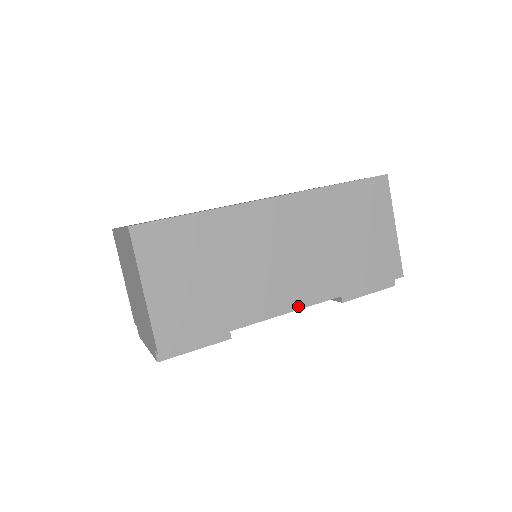
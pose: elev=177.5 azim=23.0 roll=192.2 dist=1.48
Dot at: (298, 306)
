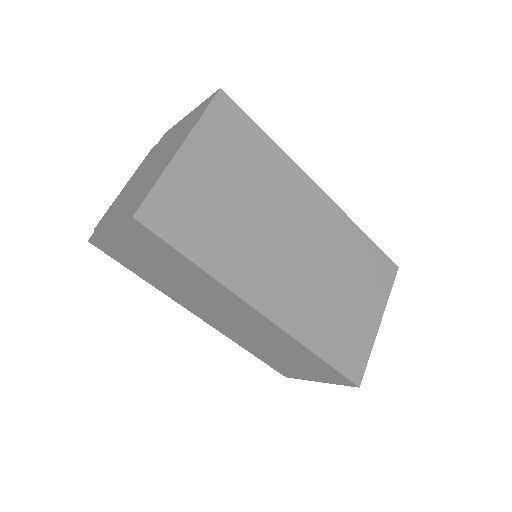
Dot at: (204, 319)
